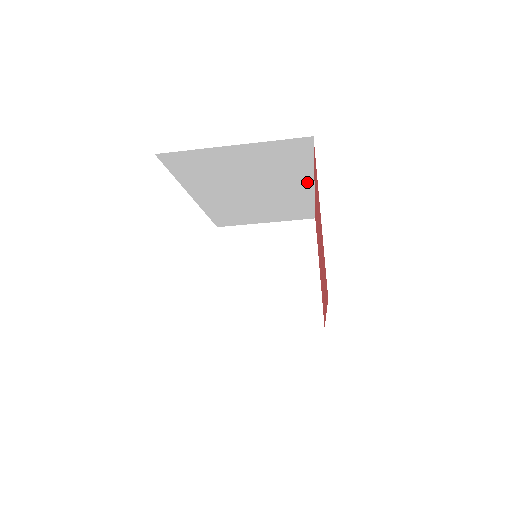
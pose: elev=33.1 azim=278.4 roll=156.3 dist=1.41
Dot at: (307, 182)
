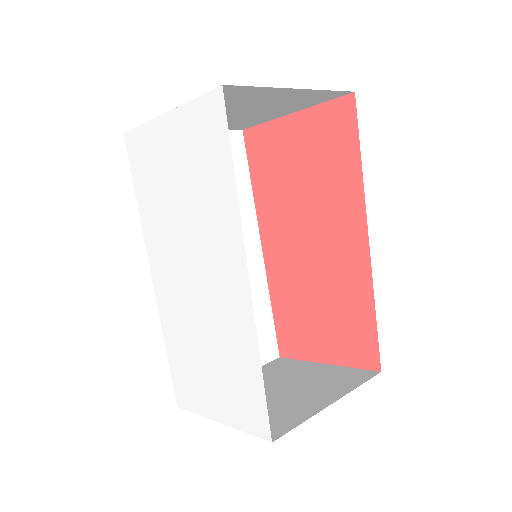
Dot at: occluded
